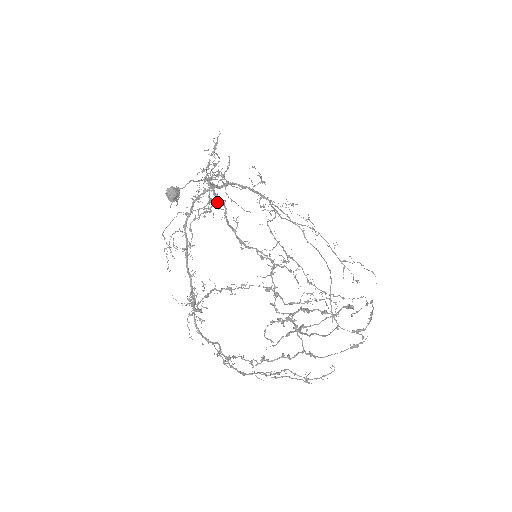
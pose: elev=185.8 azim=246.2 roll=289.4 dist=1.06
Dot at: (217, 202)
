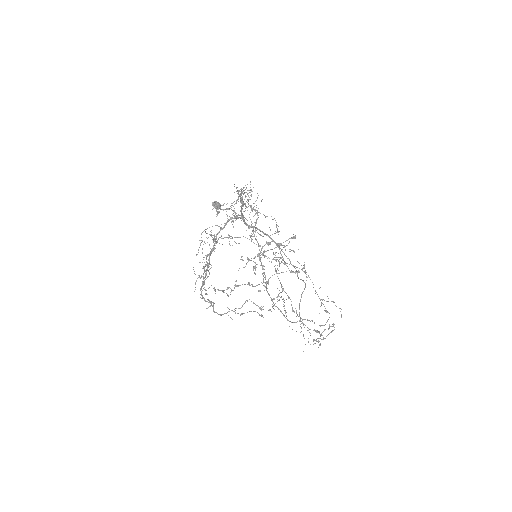
Dot at: occluded
